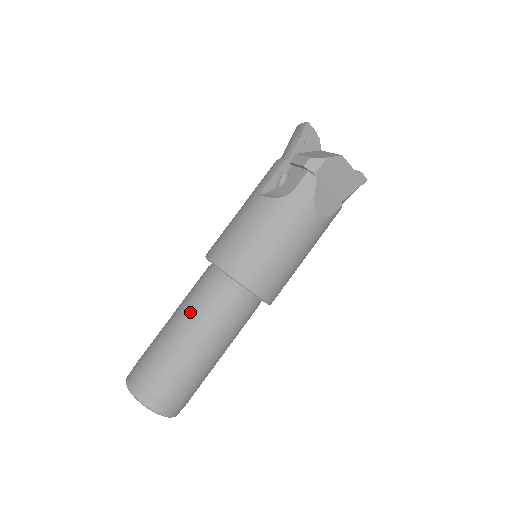
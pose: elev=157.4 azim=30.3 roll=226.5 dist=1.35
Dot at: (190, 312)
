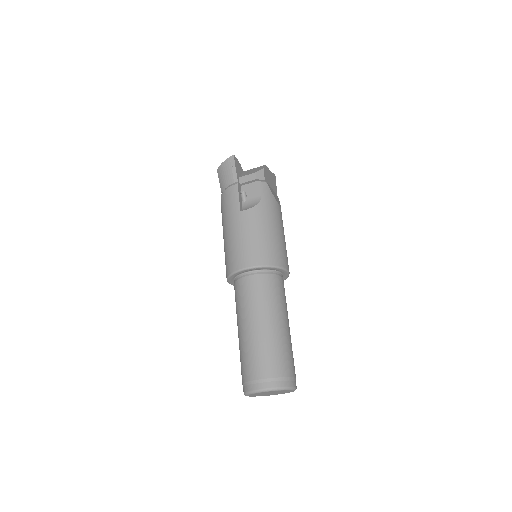
Dot at: (261, 309)
